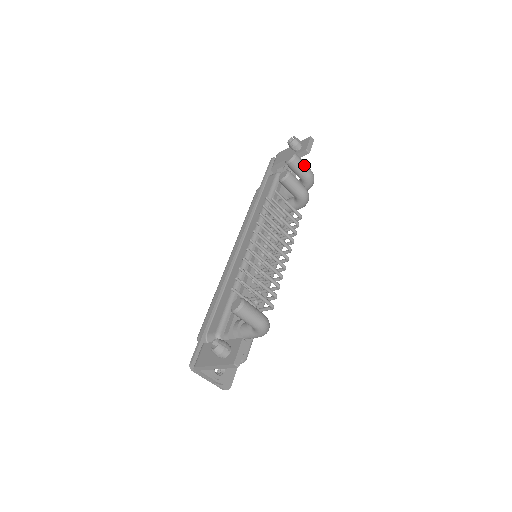
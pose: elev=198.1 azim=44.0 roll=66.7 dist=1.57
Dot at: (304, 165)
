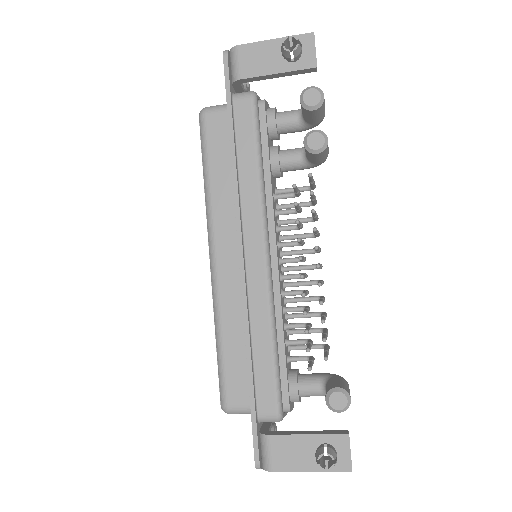
Dot at: (324, 106)
